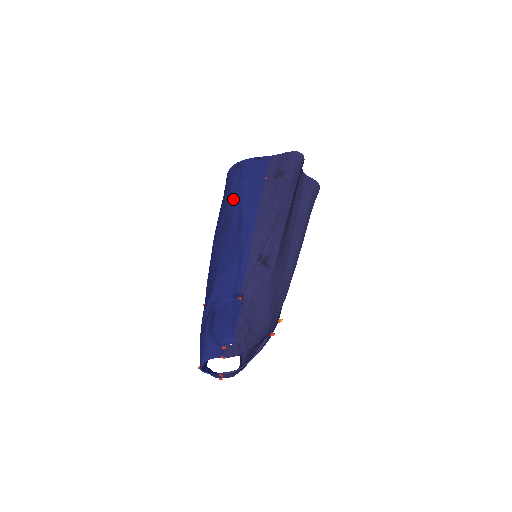
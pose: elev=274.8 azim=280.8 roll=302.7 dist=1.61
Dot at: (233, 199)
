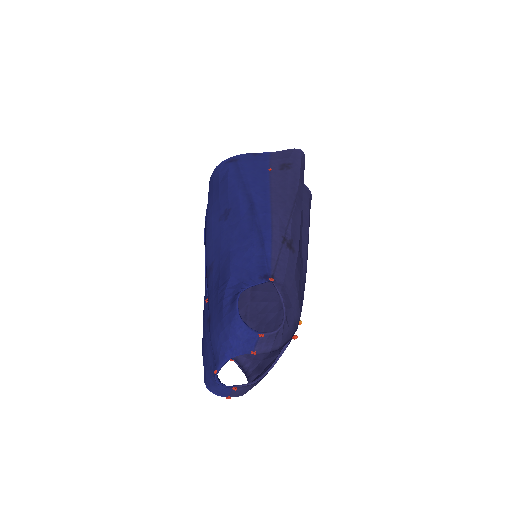
Dot at: (235, 187)
